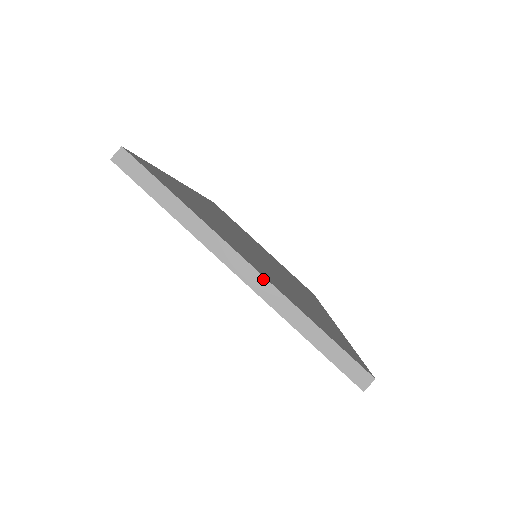
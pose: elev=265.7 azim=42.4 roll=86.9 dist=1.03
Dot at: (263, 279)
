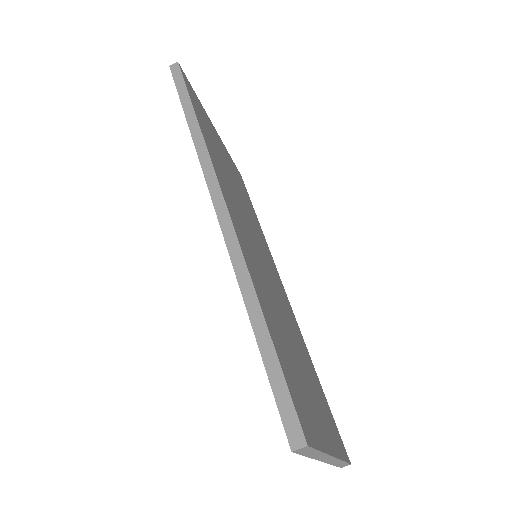
Dot at: (336, 459)
